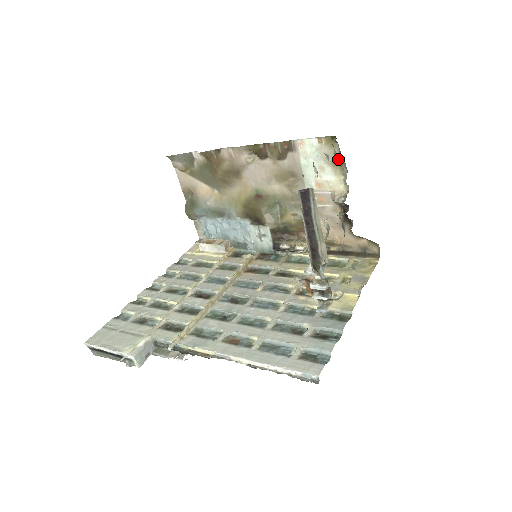
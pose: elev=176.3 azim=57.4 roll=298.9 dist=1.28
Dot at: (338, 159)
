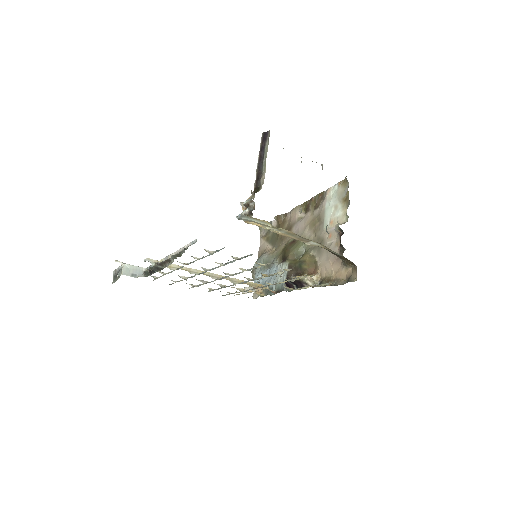
Dot at: (347, 195)
